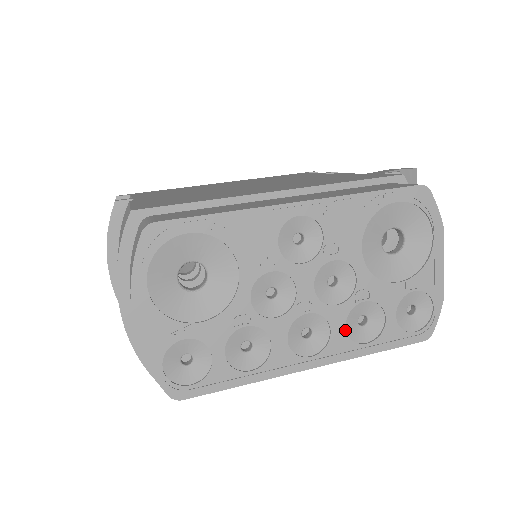
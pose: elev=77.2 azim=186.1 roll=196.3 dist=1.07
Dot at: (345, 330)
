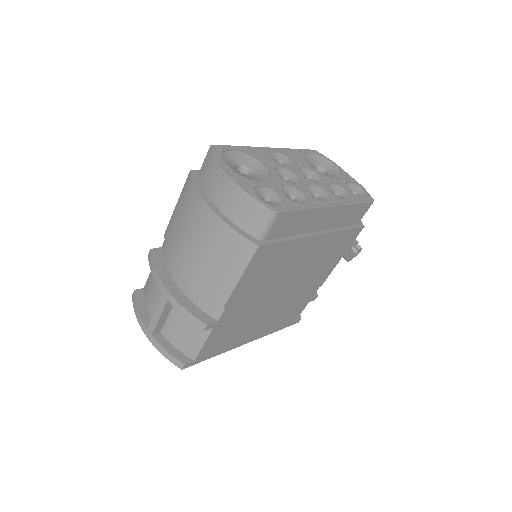
Dot at: (332, 193)
